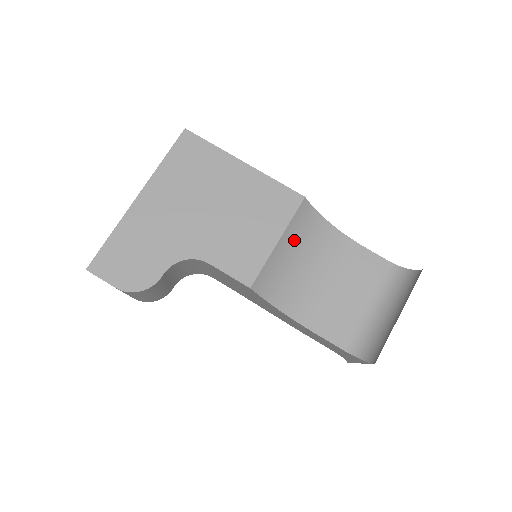
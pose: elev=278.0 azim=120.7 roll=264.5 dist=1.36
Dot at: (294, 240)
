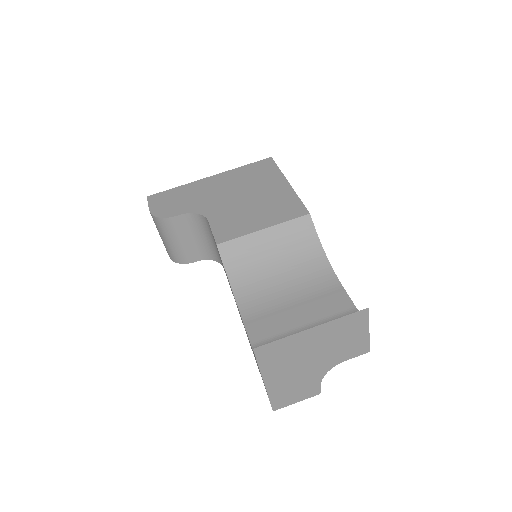
Dot at: (280, 241)
